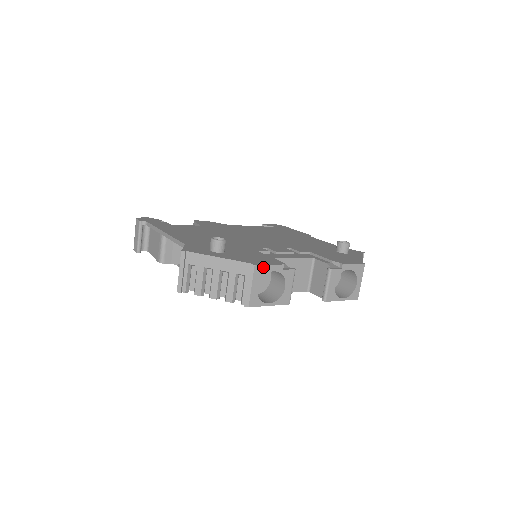
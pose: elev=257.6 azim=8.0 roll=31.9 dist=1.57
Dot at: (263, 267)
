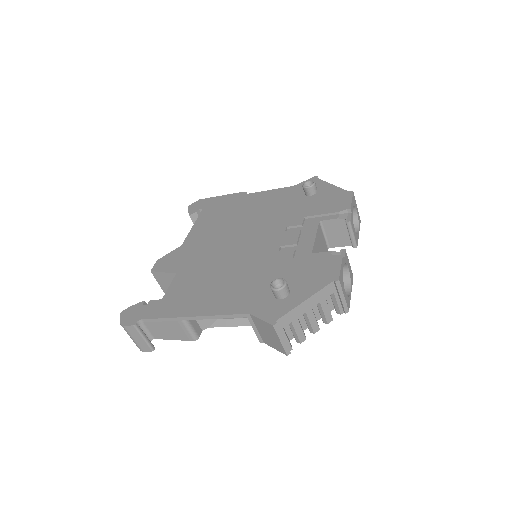
Dot at: (340, 274)
